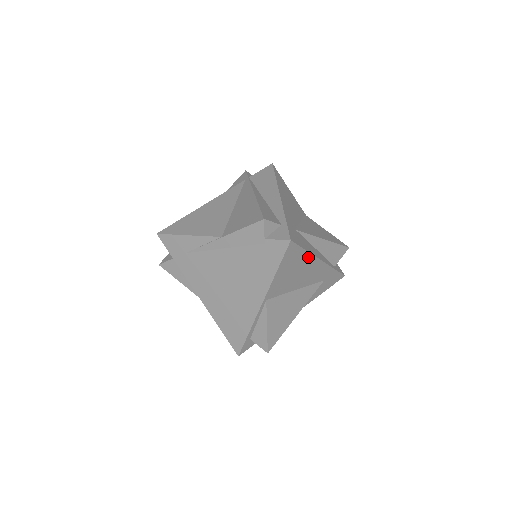
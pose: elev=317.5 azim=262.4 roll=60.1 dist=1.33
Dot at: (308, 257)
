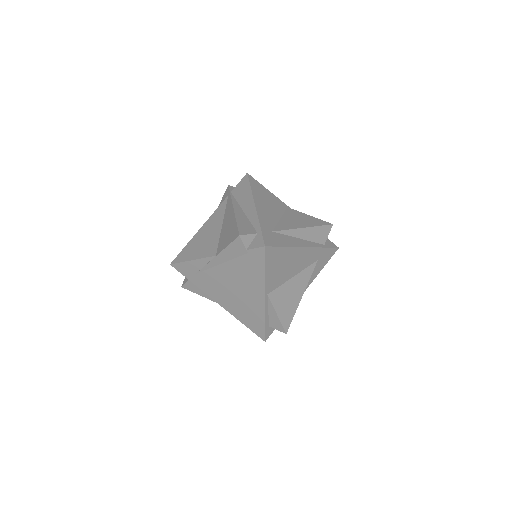
Dot at: (290, 250)
